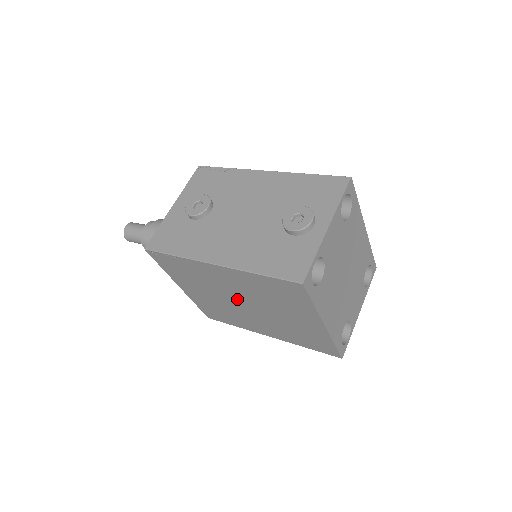
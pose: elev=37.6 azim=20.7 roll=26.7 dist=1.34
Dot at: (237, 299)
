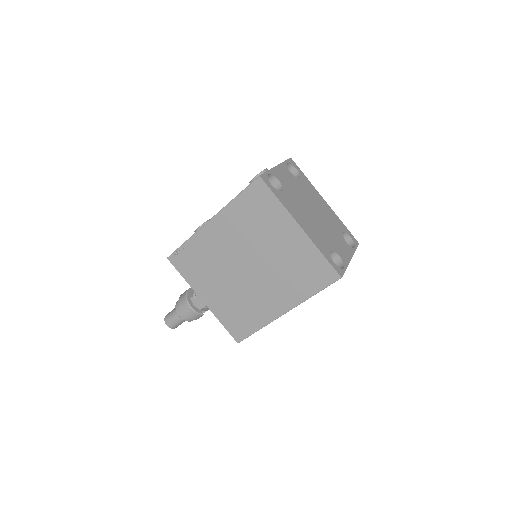
Dot at: (240, 264)
